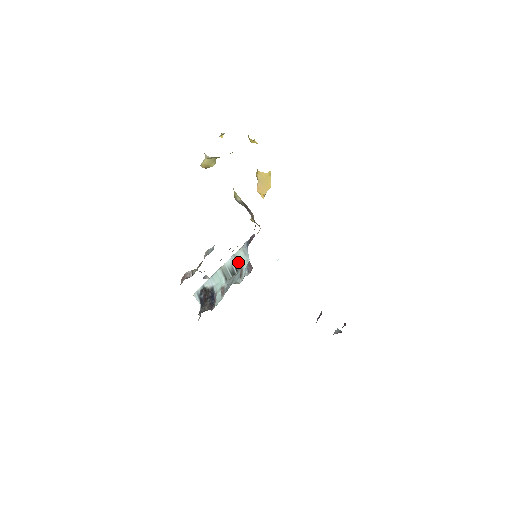
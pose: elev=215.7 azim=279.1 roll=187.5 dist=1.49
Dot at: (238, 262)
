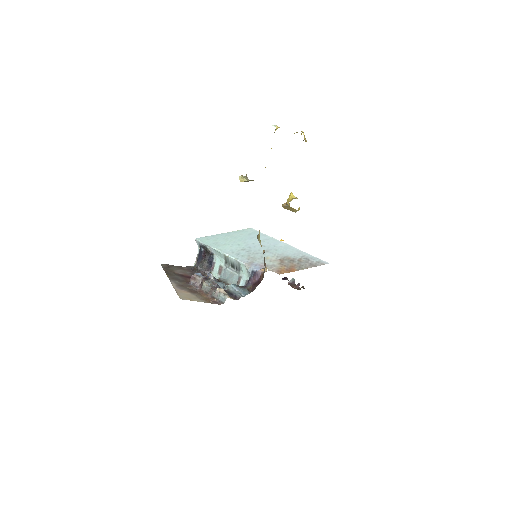
Dot at: (240, 268)
